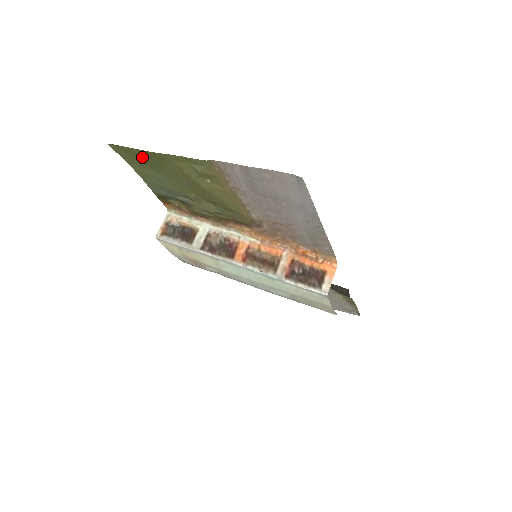
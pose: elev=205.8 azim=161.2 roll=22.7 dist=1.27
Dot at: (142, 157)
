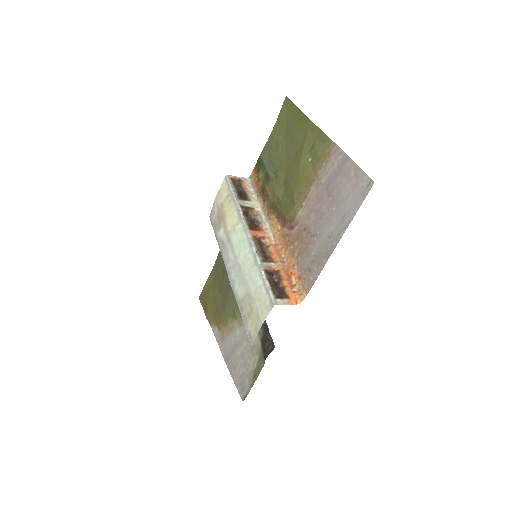
Dot at: (293, 119)
